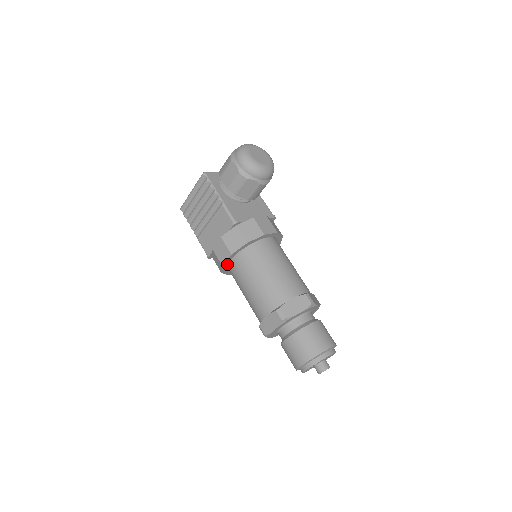
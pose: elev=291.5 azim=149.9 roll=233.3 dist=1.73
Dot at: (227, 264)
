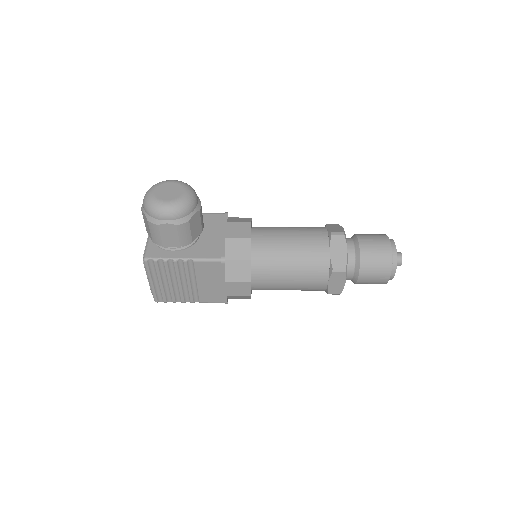
Dot at: occluded
